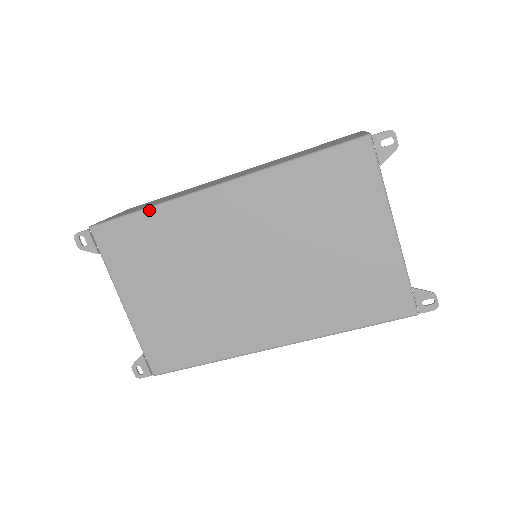
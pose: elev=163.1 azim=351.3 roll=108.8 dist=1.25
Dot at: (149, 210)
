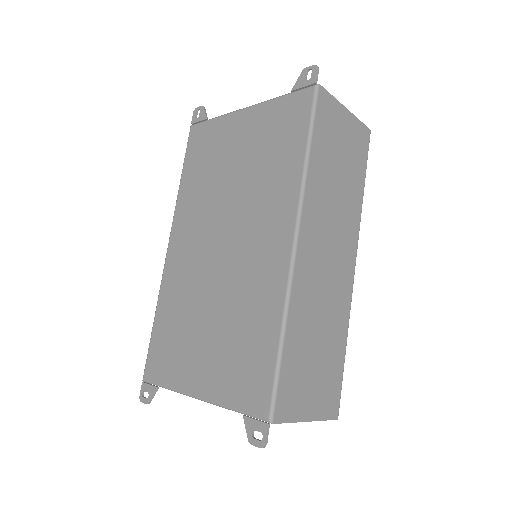
Dot at: (155, 315)
